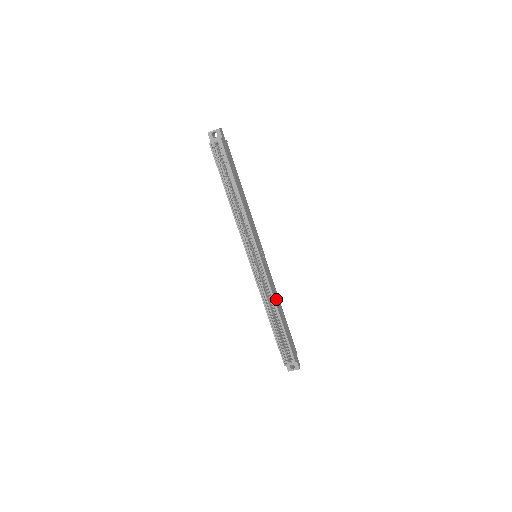
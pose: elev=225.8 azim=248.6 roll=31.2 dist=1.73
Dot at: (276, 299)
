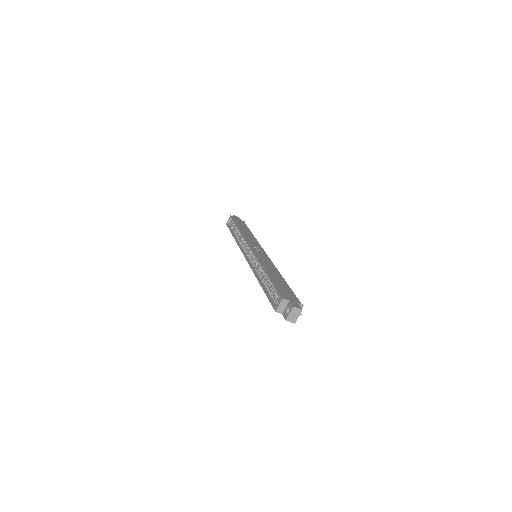
Dot at: (268, 267)
